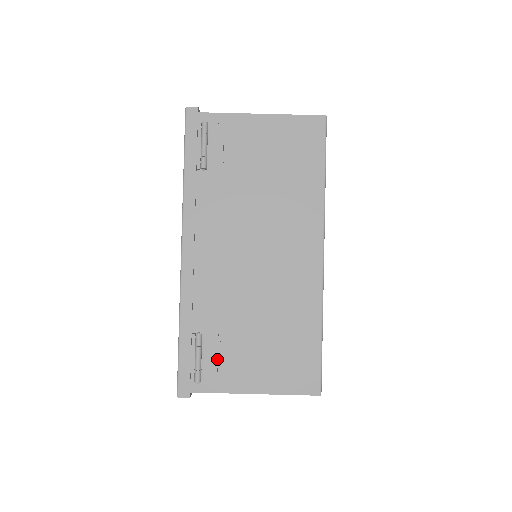
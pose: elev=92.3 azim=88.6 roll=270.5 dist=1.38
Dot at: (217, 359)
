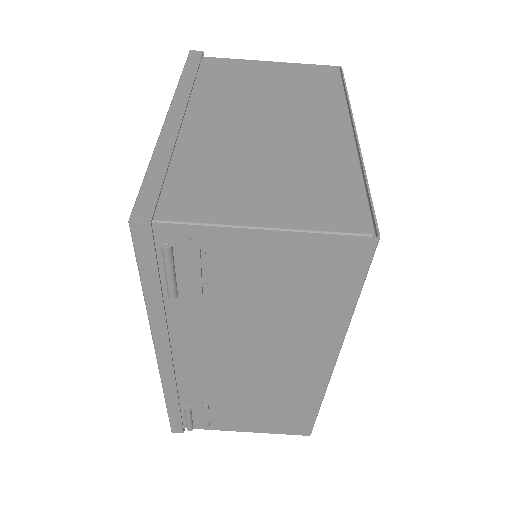
Dot at: (208, 417)
